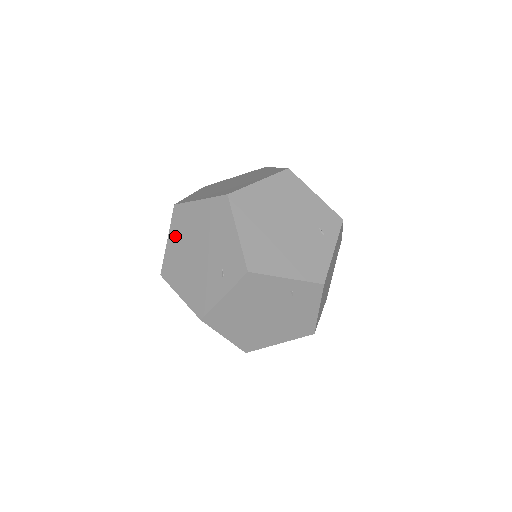
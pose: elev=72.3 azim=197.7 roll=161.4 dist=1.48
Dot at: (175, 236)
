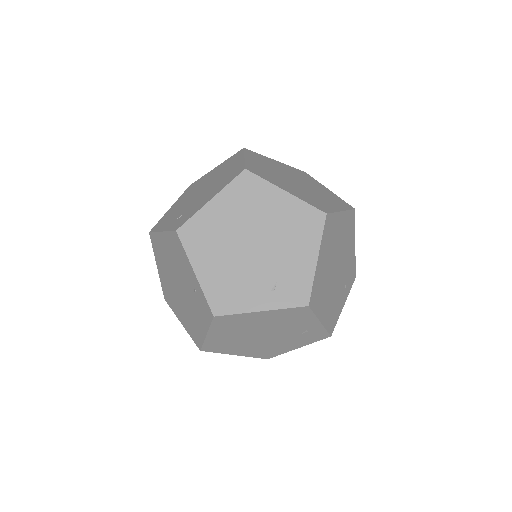
Dot at: (227, 203)
